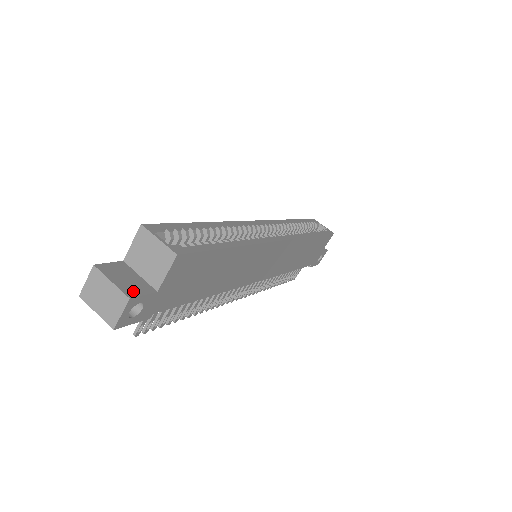
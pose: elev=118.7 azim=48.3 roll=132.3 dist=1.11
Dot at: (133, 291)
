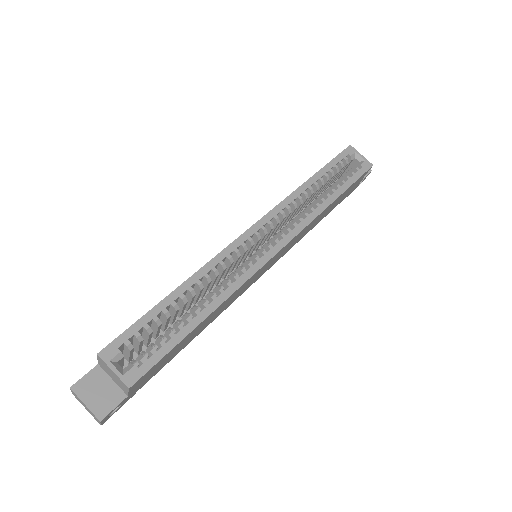
Dot at: (104, 408)
